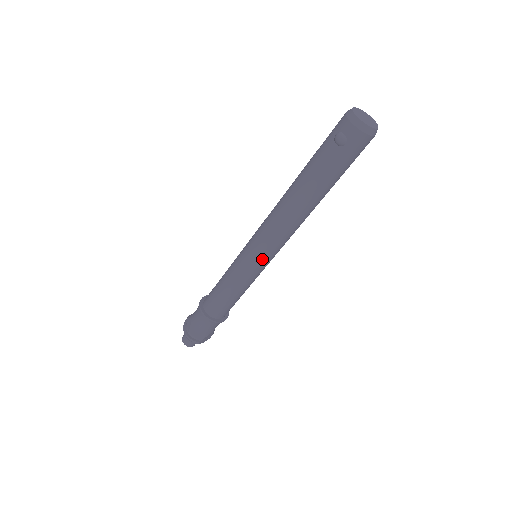
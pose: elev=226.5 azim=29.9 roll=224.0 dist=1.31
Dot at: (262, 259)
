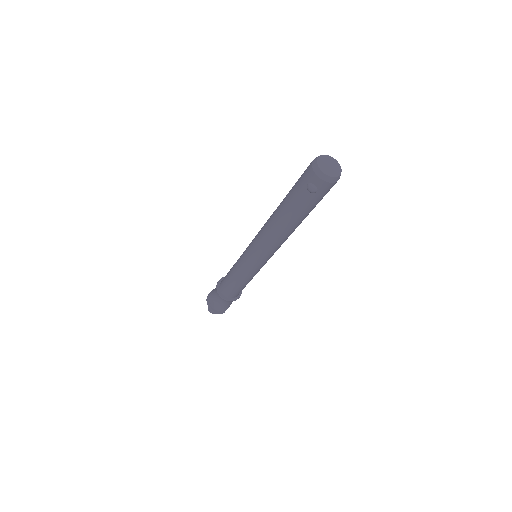
Dot at: (263, 262)
